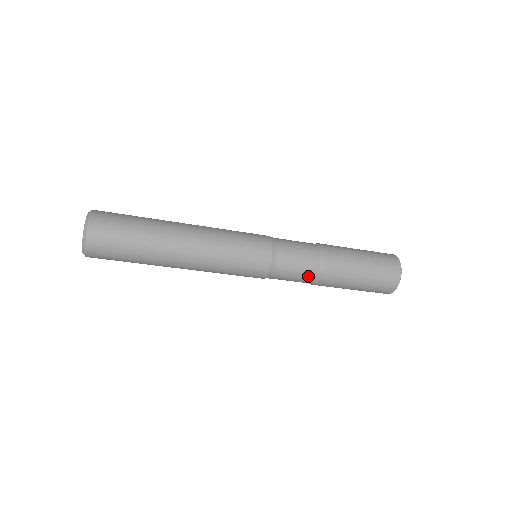
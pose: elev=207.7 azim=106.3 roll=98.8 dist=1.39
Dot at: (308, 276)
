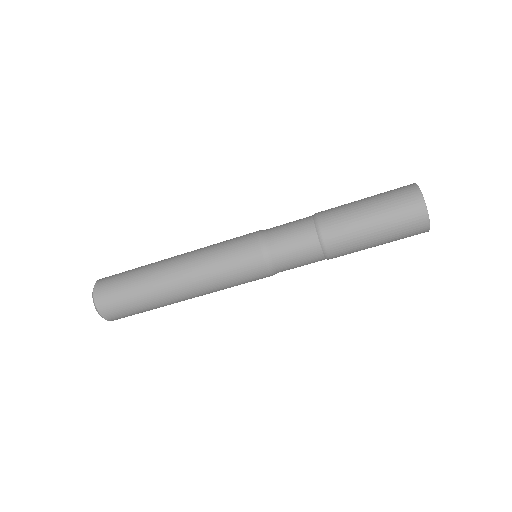
Dot at: (311, 249)
